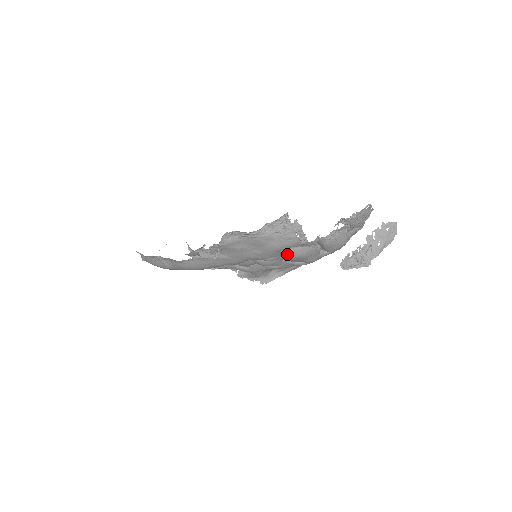
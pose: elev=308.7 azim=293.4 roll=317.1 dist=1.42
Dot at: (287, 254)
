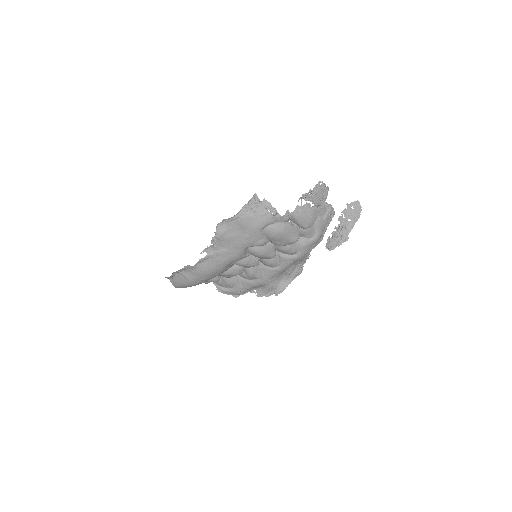
Dot at: (269, 232)
